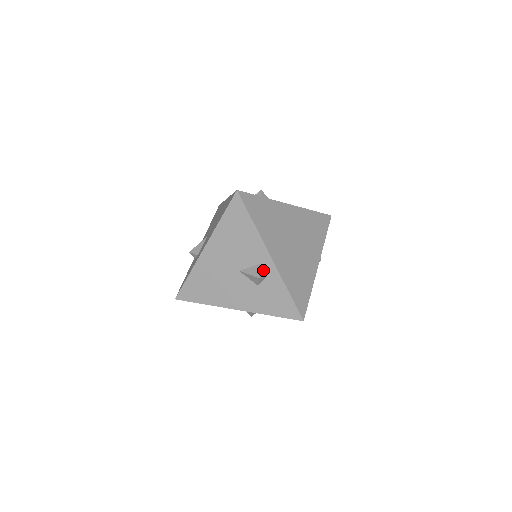
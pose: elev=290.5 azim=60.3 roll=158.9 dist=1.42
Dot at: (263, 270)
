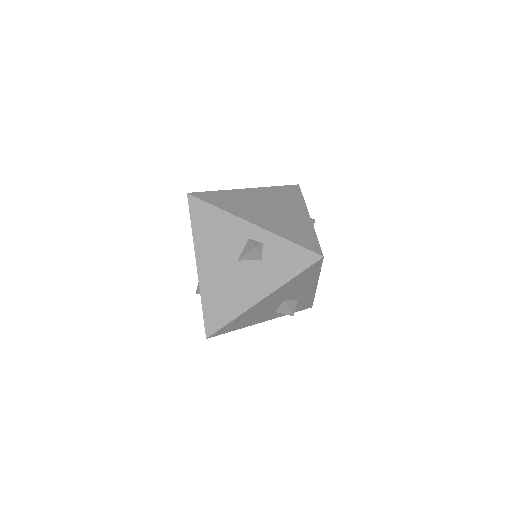
Dot at: (255, 241)
